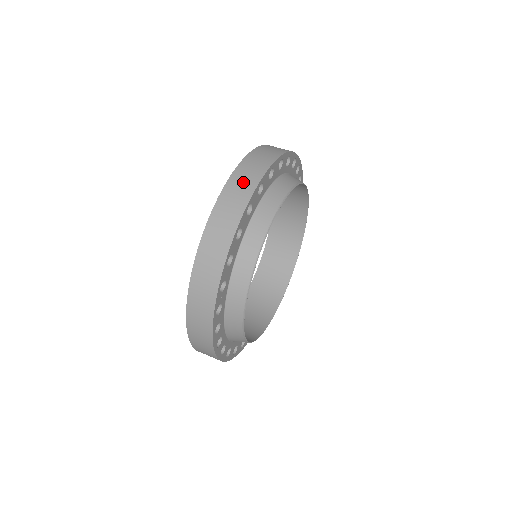
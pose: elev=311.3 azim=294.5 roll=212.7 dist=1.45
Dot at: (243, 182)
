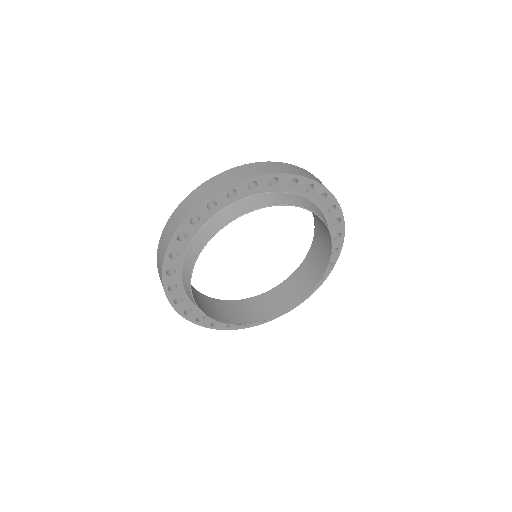
Dot at: occluded
